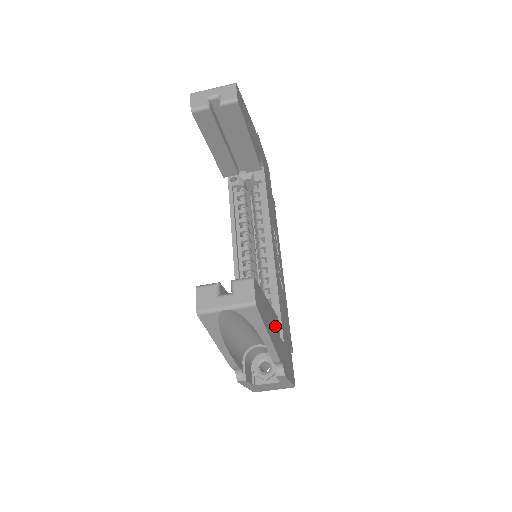
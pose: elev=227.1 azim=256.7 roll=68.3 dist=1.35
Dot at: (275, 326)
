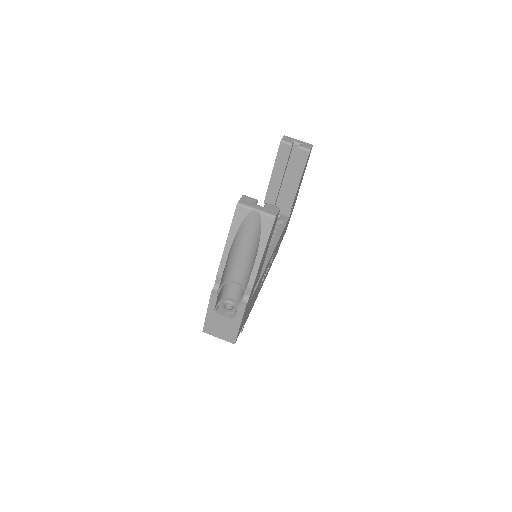
Dot at: (260, 270)
